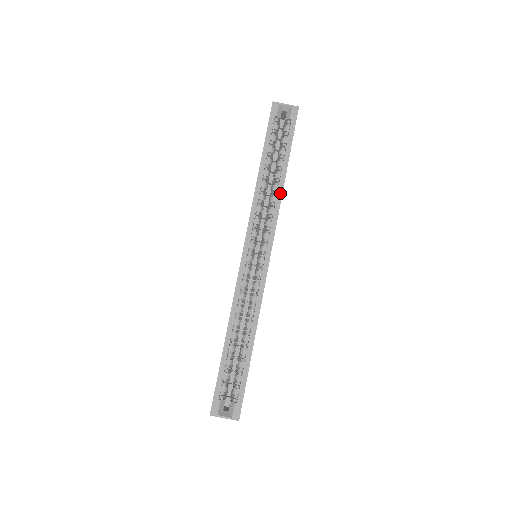
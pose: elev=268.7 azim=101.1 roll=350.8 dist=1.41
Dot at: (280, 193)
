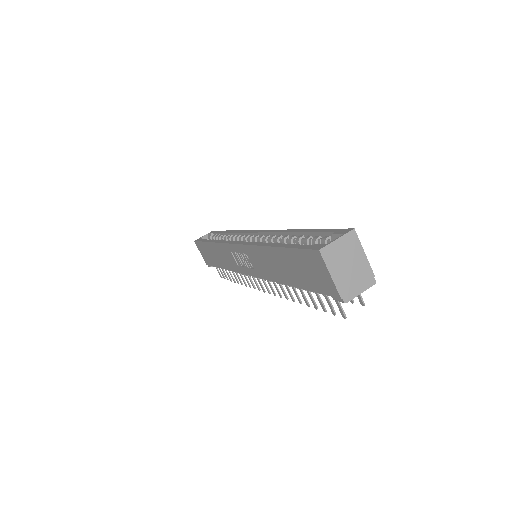
Dot at: (235, 231)
